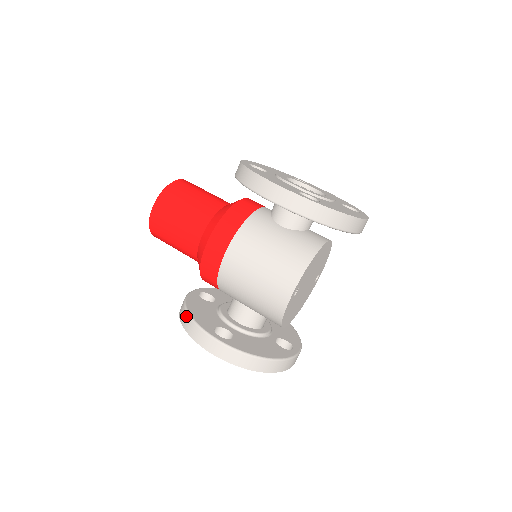
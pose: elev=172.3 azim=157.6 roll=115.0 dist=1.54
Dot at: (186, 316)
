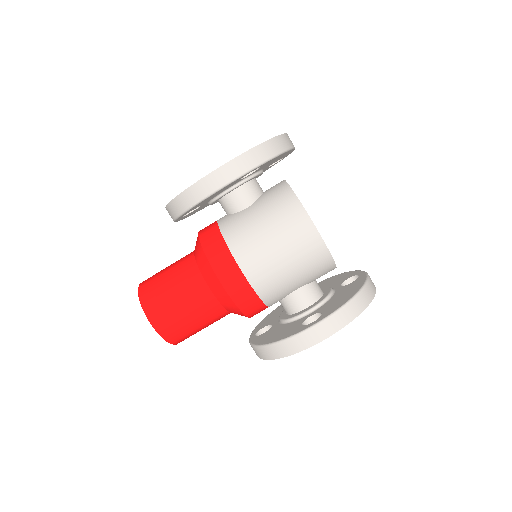
Dot at: (274, 348)
